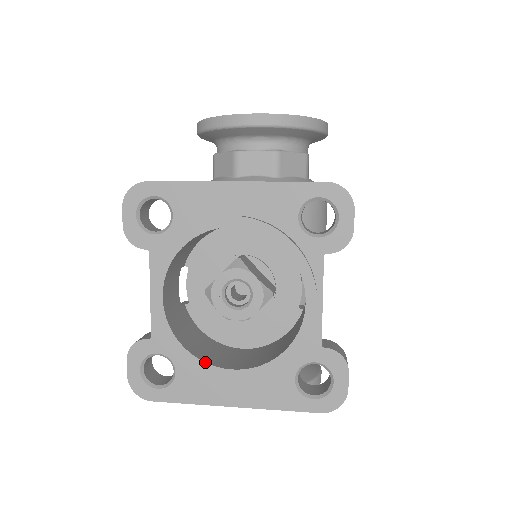
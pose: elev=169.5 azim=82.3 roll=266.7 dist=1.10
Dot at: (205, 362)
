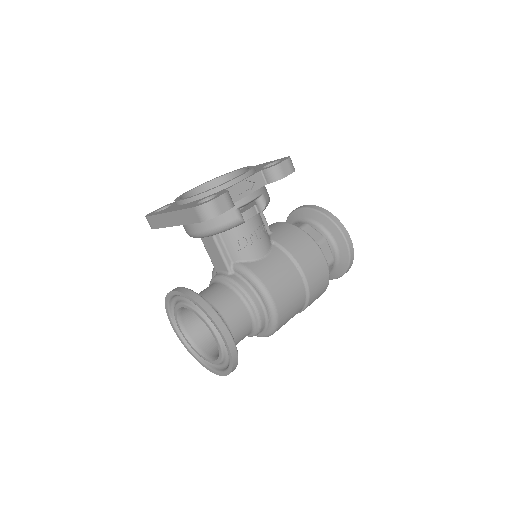
Dot at: occluded
